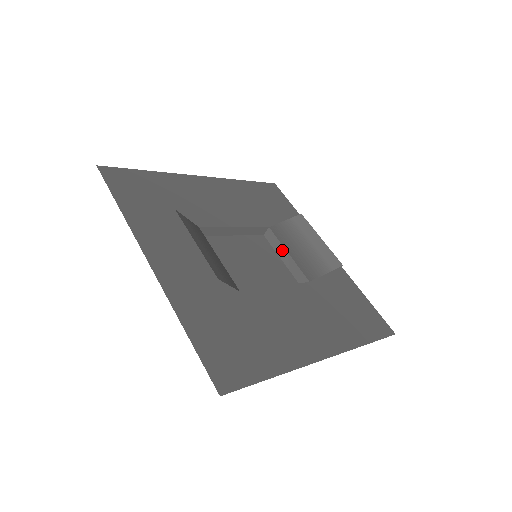
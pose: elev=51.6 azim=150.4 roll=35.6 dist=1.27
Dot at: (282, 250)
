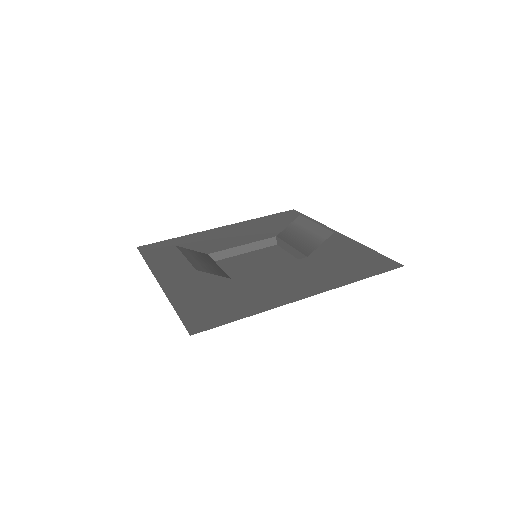
Dot at: (287, 247)
